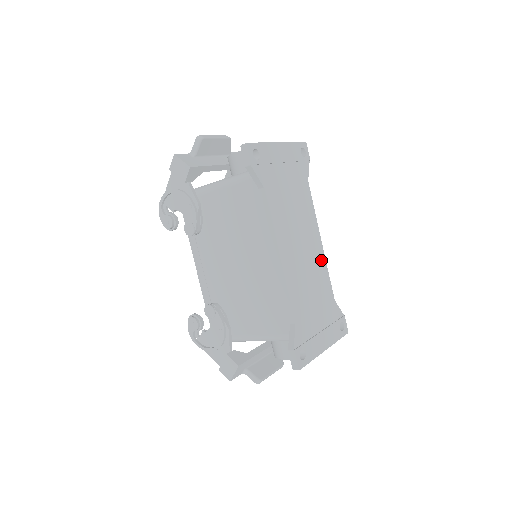
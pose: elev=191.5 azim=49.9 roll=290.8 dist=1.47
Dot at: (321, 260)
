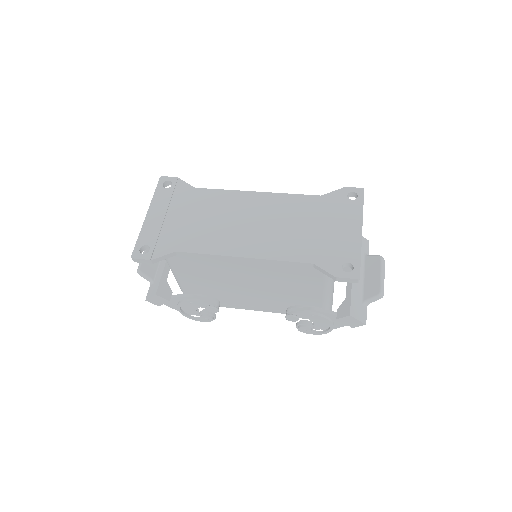
Dot at: (273, 200)
